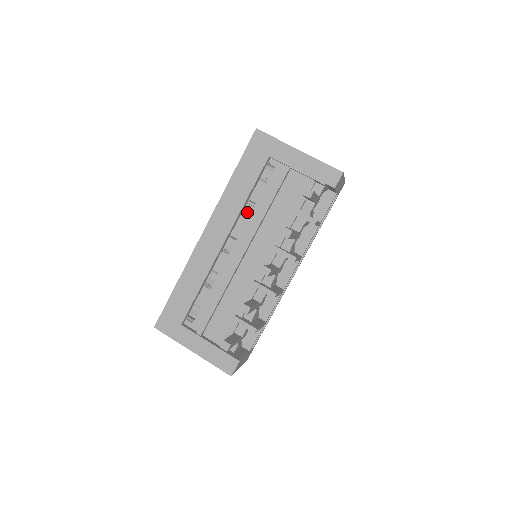
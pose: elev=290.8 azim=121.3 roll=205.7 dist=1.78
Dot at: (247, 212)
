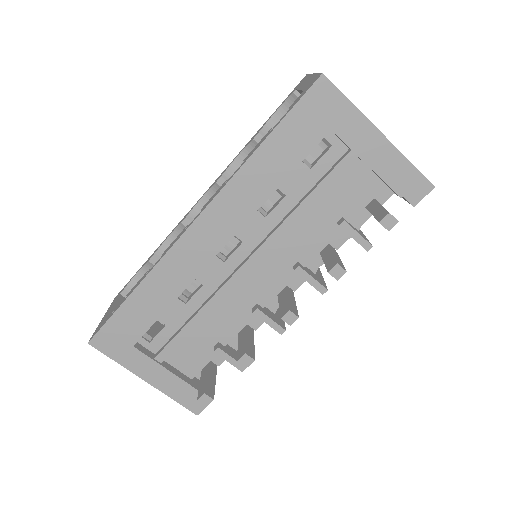
Dot at: occluded
